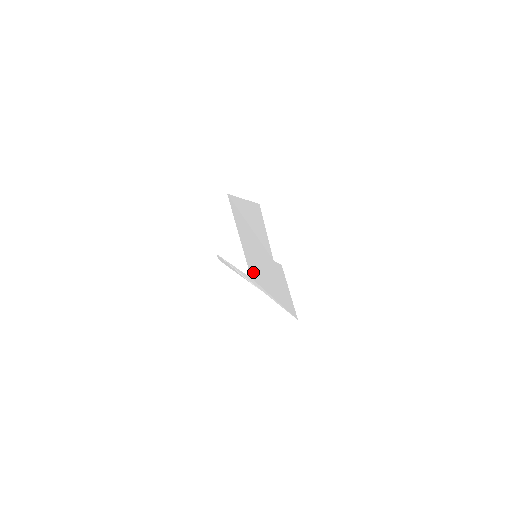
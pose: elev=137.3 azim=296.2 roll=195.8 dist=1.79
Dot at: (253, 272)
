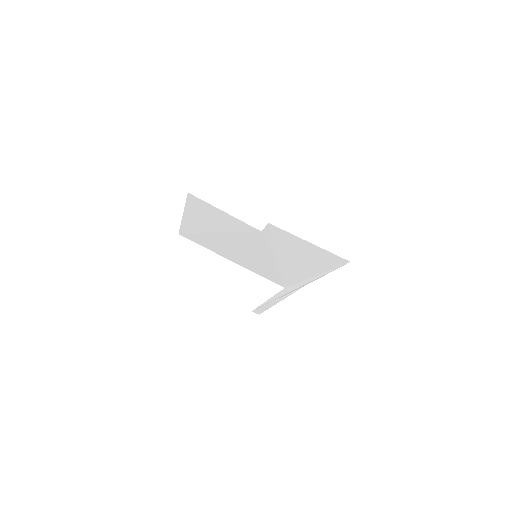
Dot at: (277, 278)
